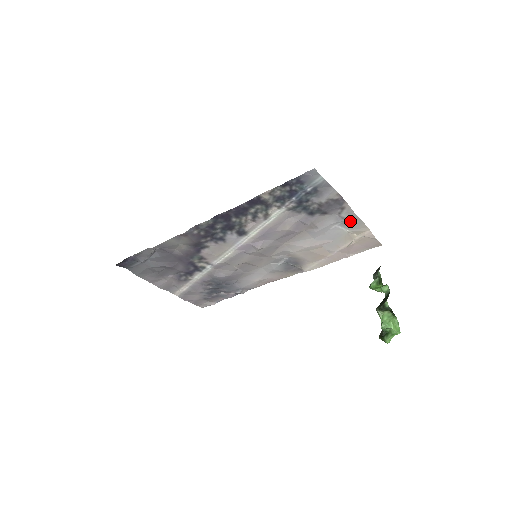
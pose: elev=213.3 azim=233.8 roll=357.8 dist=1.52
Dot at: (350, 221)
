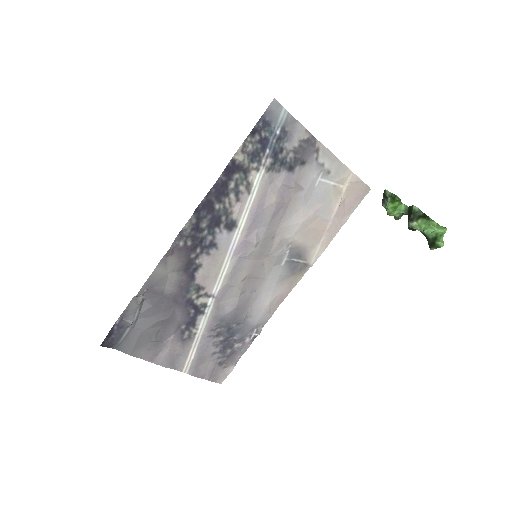
Dot at: (330, 167)
